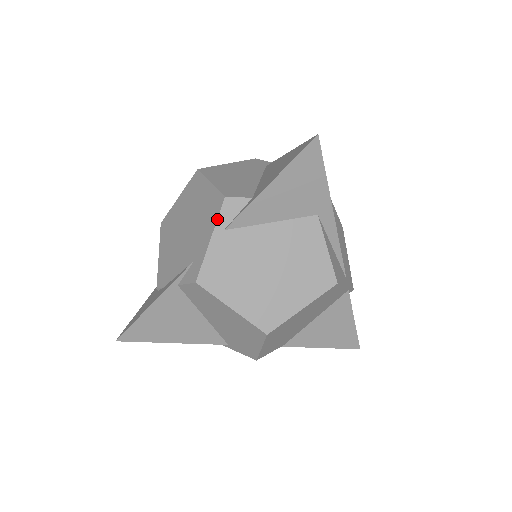
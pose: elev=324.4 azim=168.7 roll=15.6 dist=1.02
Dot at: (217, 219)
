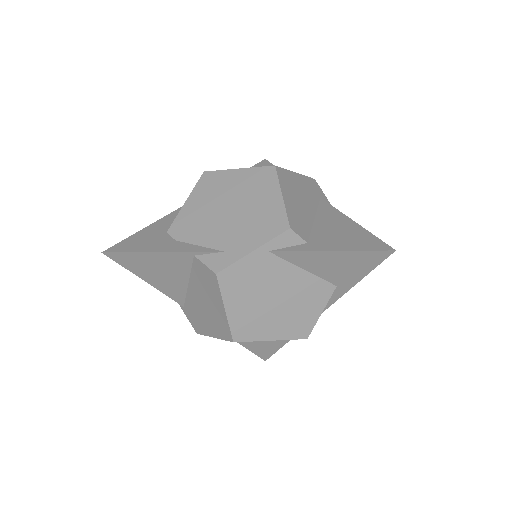
Dot at: (271, 240)
